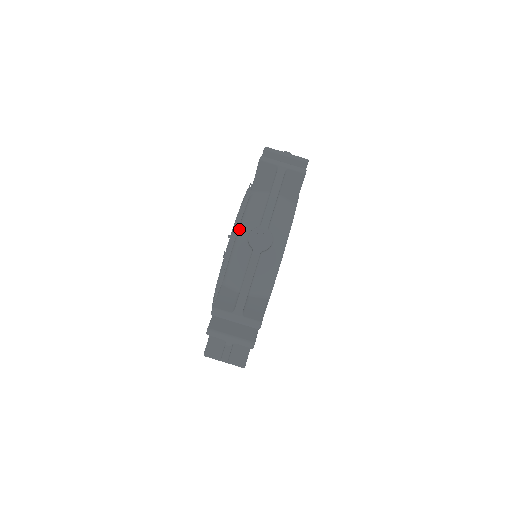
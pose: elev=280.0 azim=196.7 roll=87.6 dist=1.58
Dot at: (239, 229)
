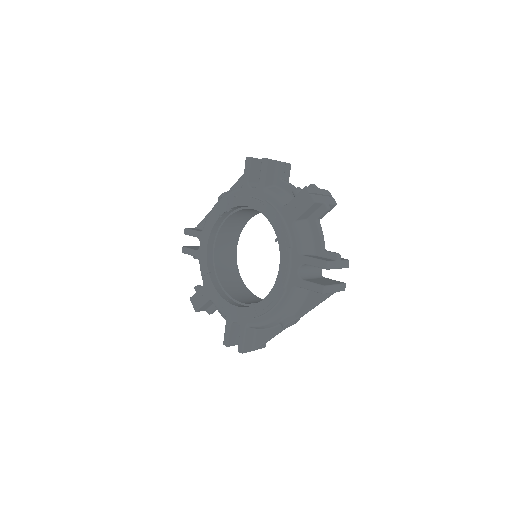
Dot at: (278, 315)
